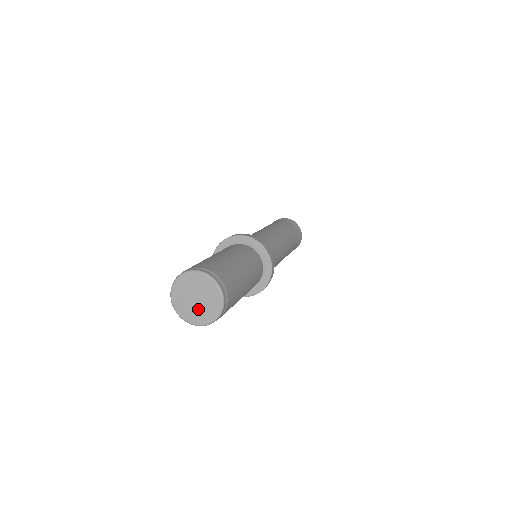
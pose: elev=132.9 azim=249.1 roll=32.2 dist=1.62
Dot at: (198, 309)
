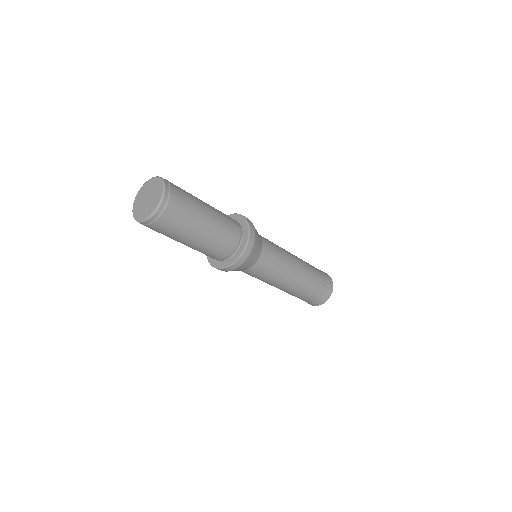
Dot at: (144, 207)
